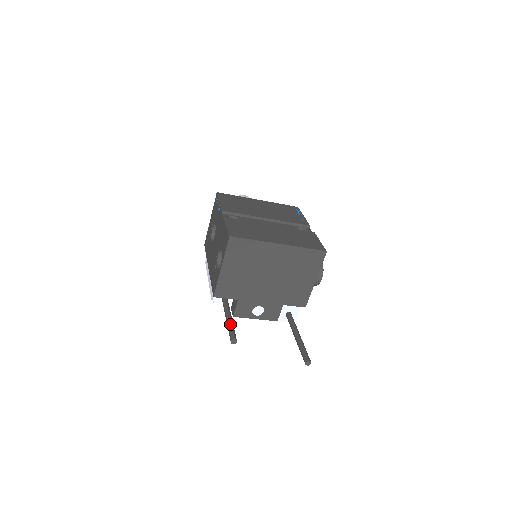
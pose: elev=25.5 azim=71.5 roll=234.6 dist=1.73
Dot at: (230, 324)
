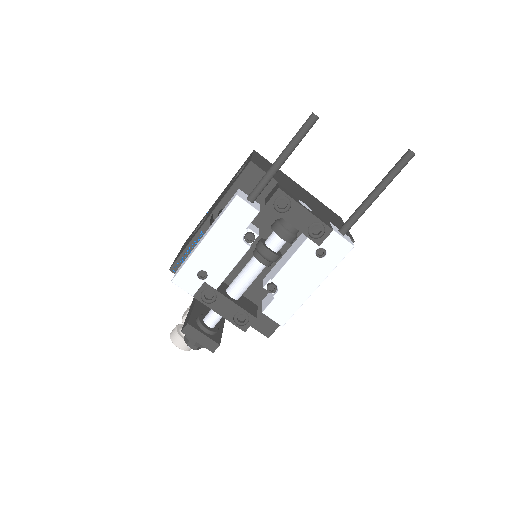
Dot at: (294, 140)
